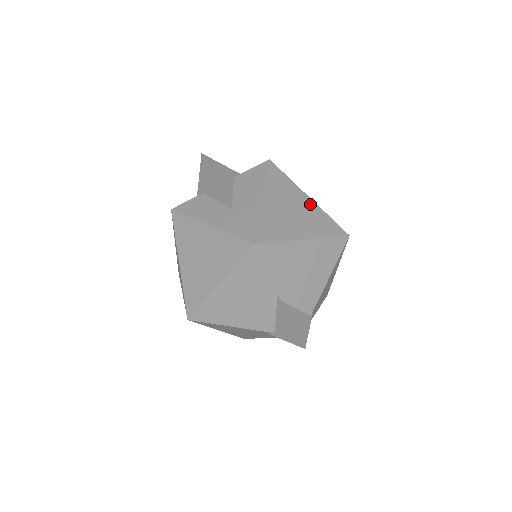
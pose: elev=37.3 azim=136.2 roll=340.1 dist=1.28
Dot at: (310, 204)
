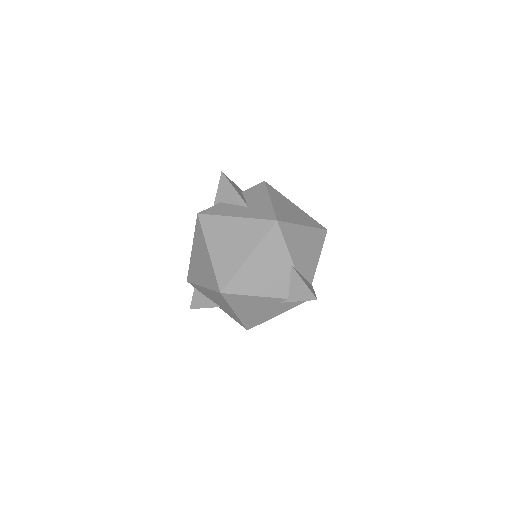
Dot at: (298, 209)
